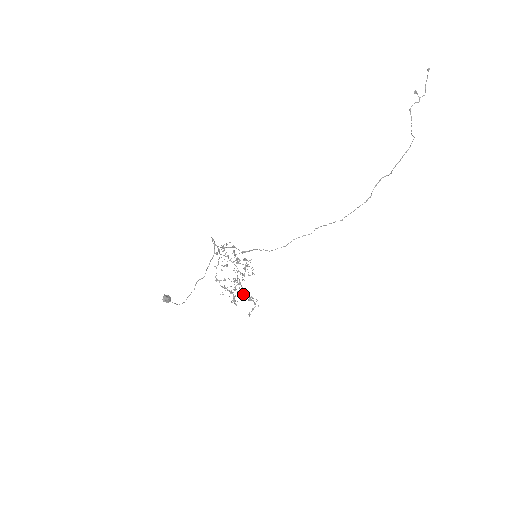
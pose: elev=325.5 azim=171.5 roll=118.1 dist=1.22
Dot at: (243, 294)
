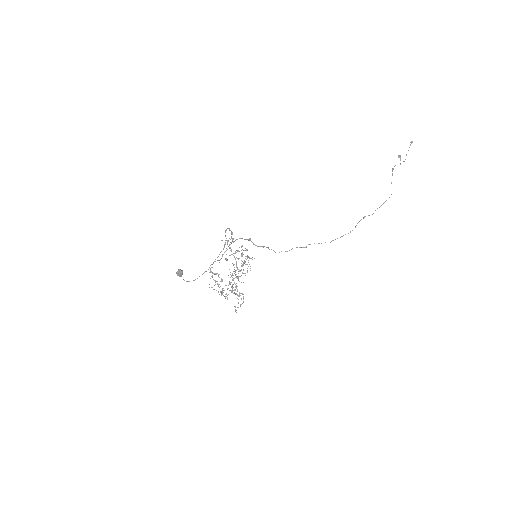
Dot at: (235, 289)
